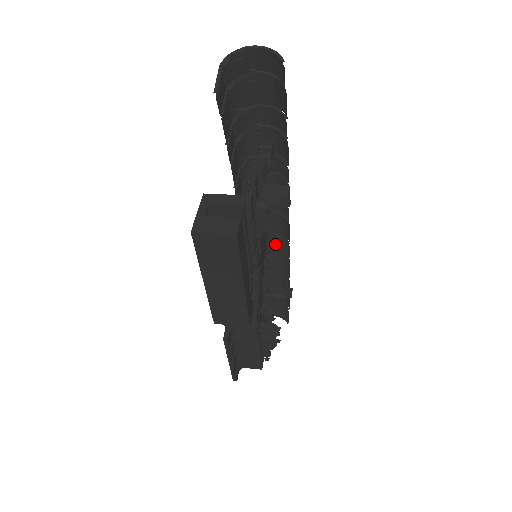
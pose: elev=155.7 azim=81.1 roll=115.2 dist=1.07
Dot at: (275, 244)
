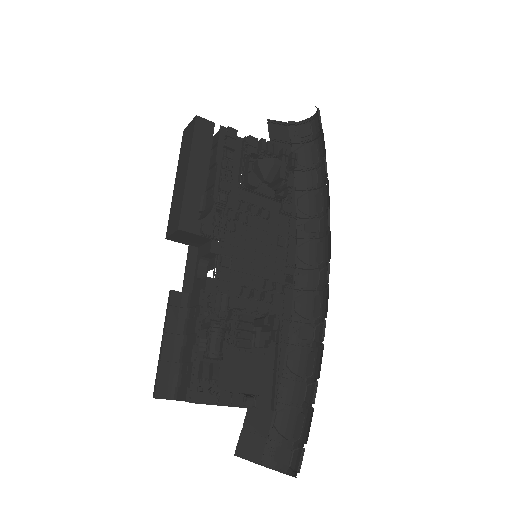
Dot at: occluded
